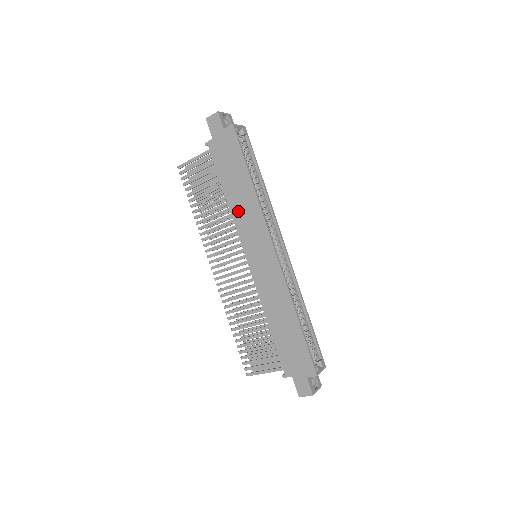
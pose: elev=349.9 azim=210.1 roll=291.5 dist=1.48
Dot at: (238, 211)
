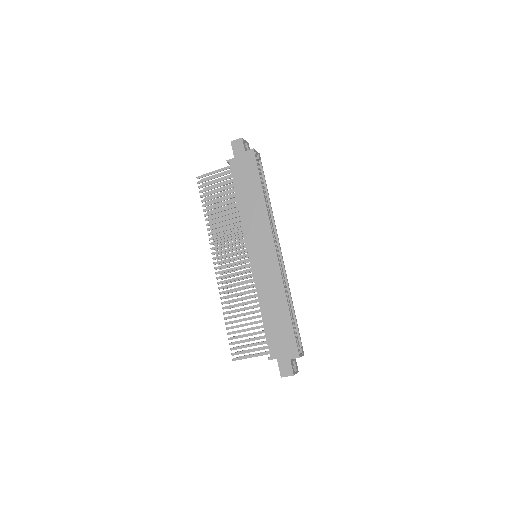
Dot at: (248, 216)
